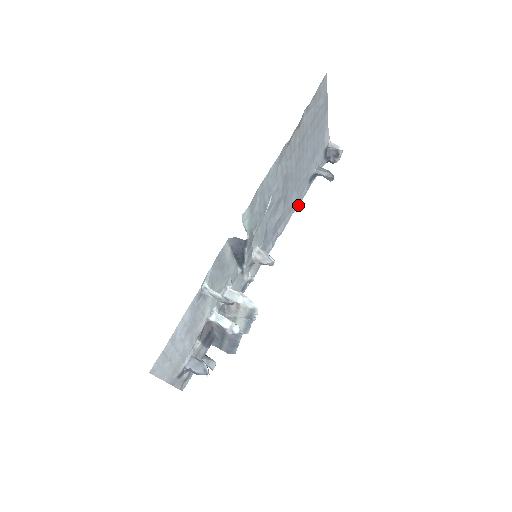
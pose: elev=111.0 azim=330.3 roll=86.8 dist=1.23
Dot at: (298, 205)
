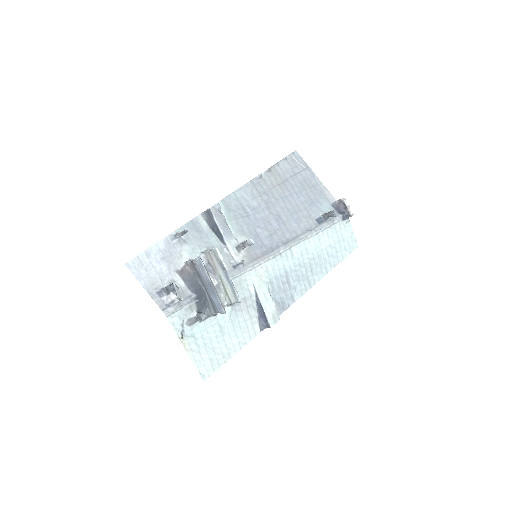
Dot at: (306, 235)
